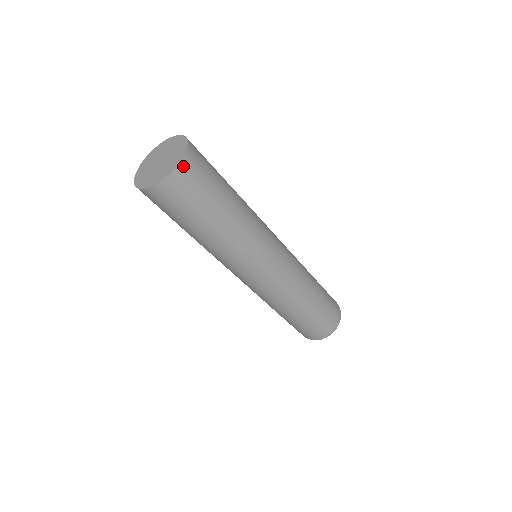
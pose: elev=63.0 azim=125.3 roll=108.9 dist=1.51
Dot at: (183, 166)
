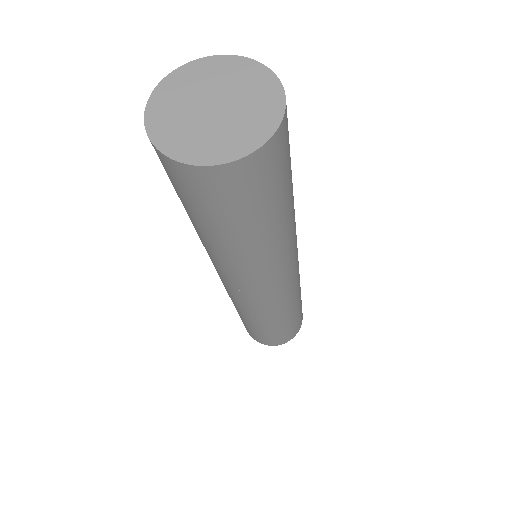
Dot at: (280, 132)
